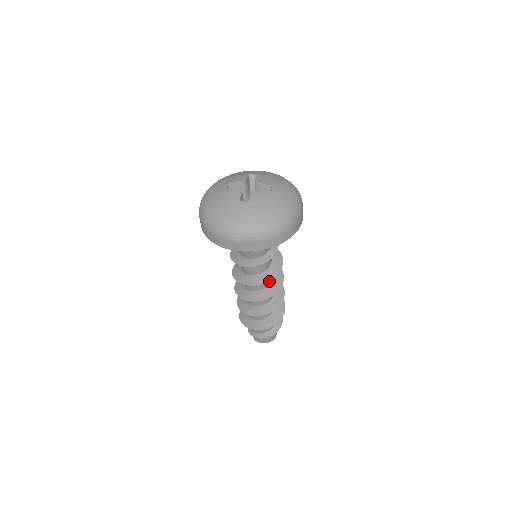
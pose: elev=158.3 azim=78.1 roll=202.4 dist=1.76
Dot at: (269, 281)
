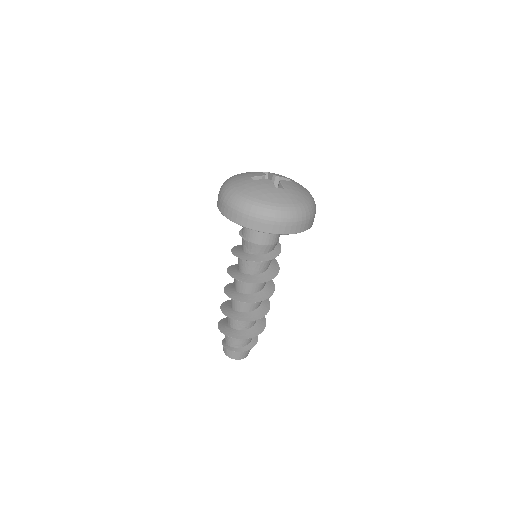
Dot at: occluded
